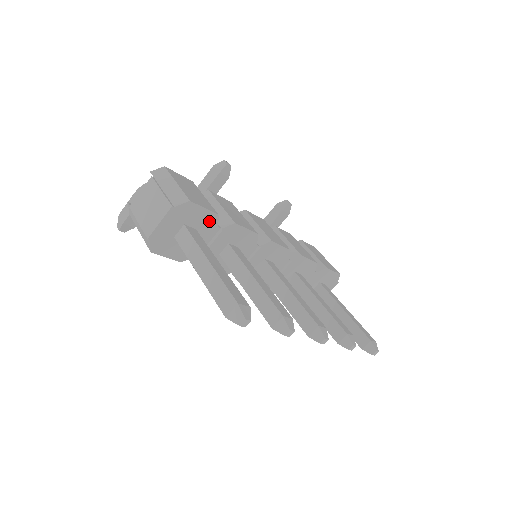
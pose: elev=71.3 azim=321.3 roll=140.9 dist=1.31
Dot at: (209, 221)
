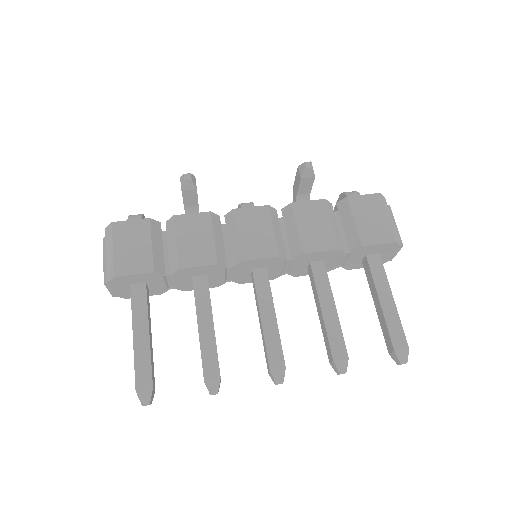
Dot at: (151, 276)
